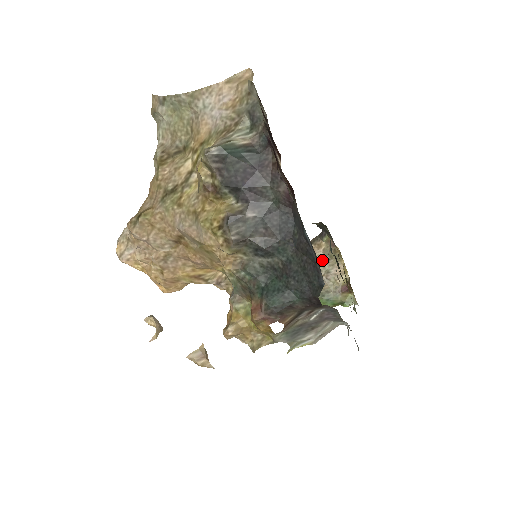
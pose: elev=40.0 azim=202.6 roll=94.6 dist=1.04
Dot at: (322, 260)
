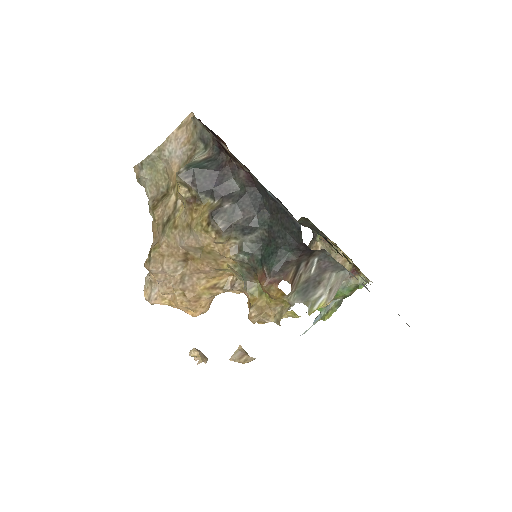
Dot at: occluded
